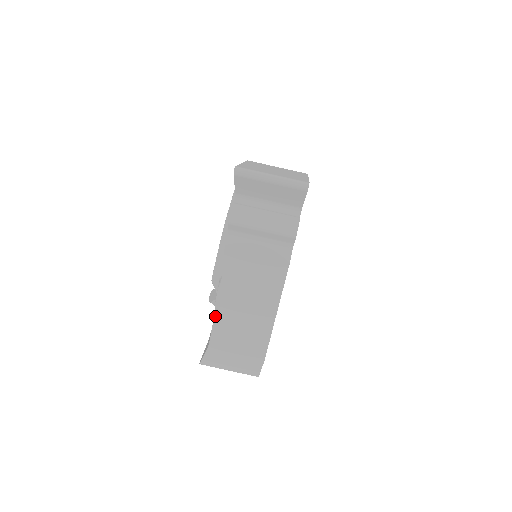
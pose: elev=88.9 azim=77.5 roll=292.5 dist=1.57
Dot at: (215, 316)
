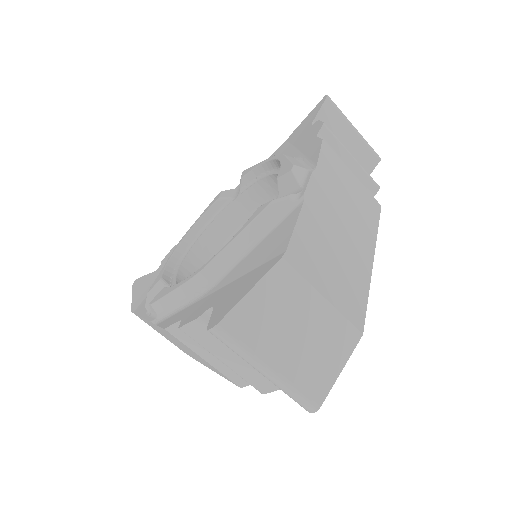
Dot at: (143, 318)
